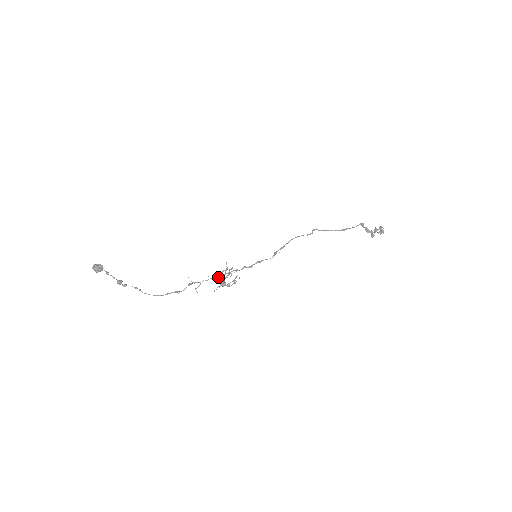
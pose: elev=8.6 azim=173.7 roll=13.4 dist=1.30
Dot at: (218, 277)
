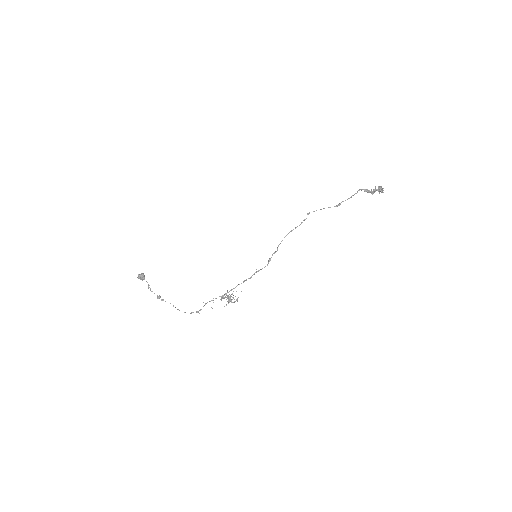
Dot at: occluded
